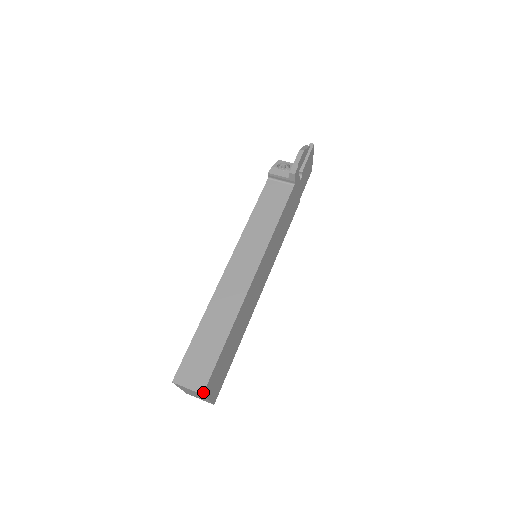
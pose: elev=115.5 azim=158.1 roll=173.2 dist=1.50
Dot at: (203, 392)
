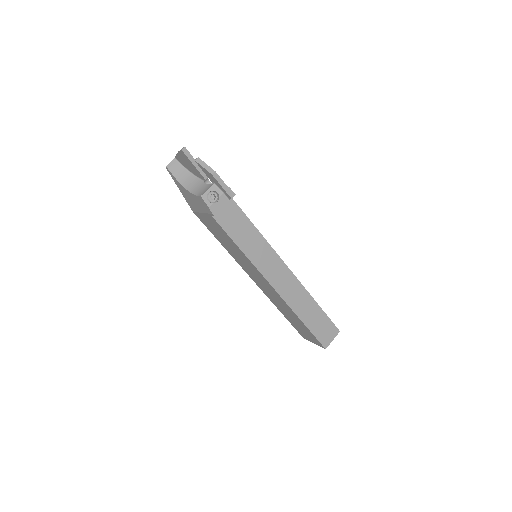
Dot at: (339, 331)
